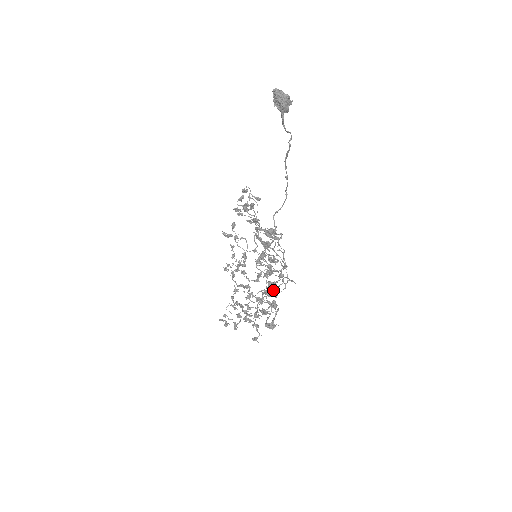
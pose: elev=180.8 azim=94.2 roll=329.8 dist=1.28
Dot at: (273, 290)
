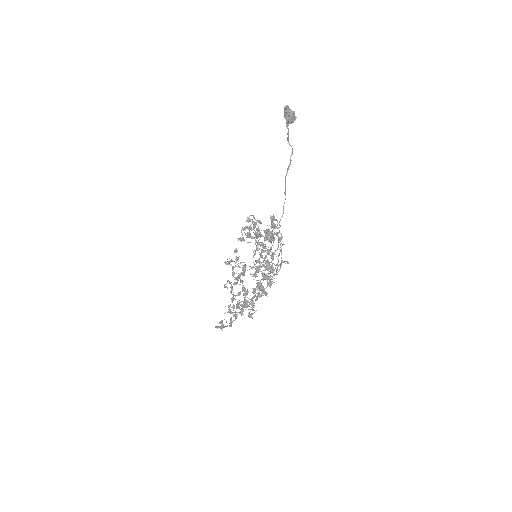
Dot at: (270, 266)
